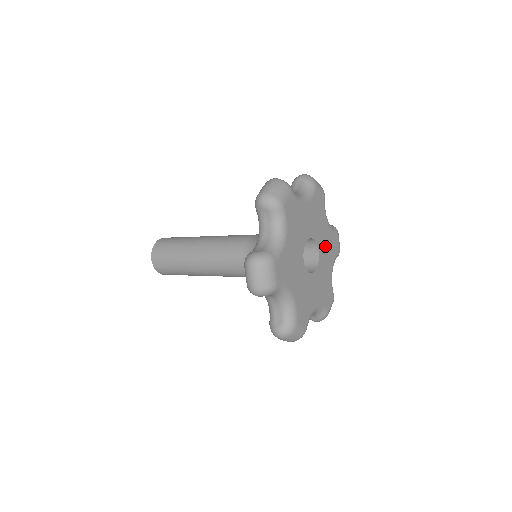
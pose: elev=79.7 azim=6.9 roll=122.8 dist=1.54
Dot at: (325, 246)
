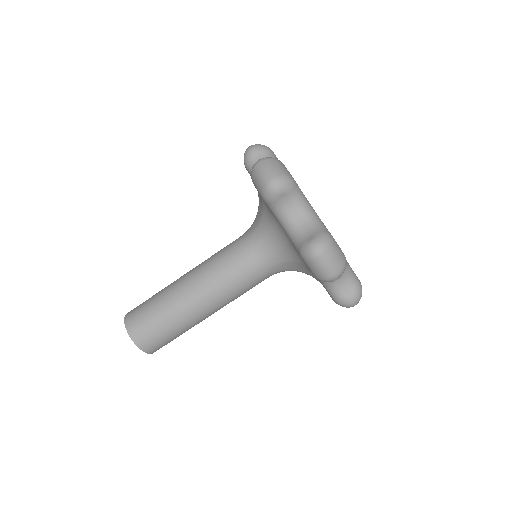
Dot at: occluded
